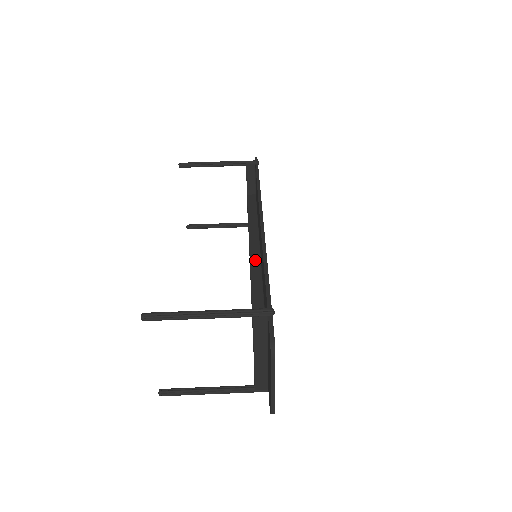
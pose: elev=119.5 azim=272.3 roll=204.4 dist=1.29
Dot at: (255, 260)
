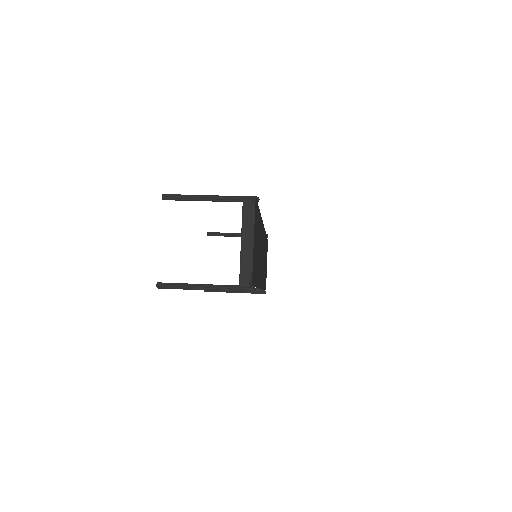
Dot at: occluded
